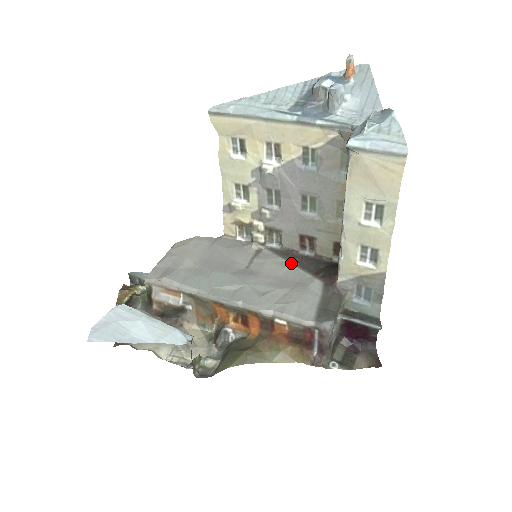
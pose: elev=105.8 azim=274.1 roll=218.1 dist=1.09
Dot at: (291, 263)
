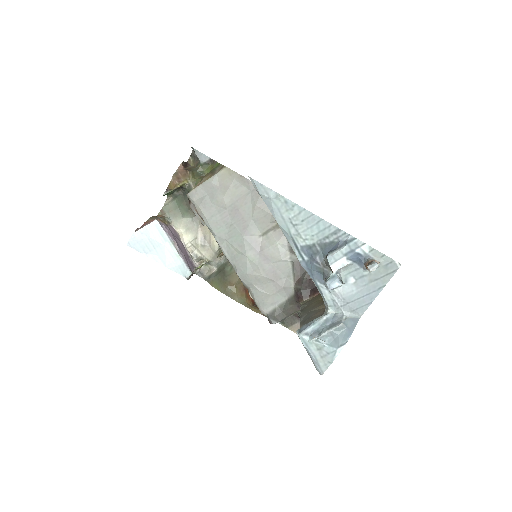
Dot at: (290, 257)
